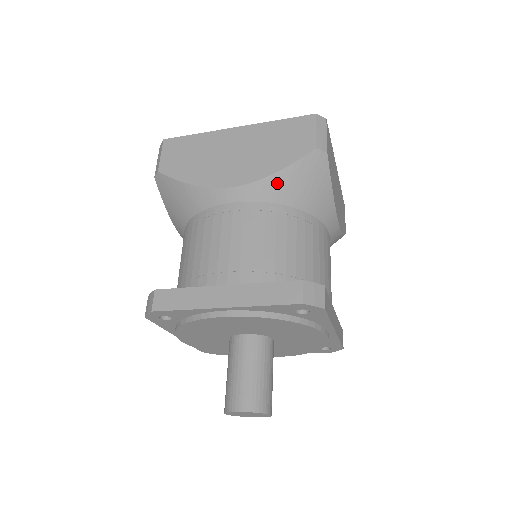
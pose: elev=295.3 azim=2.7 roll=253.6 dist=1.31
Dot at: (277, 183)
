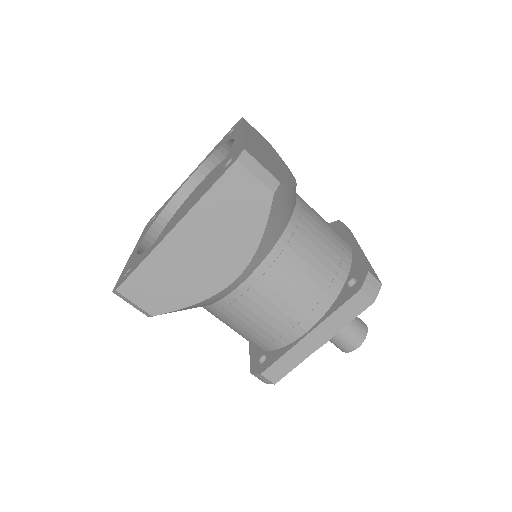
Dot at: (266, 242)
